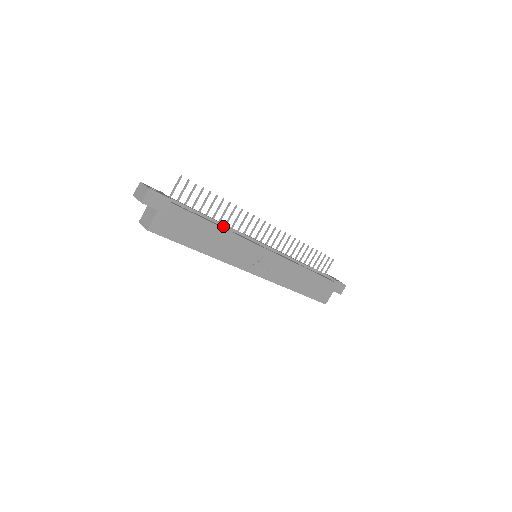
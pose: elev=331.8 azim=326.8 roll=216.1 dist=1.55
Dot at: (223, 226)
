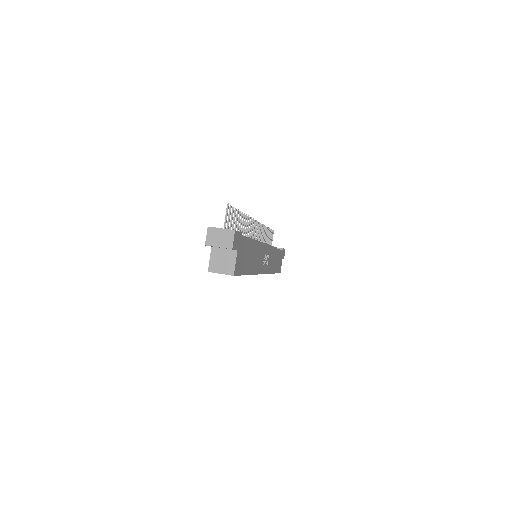
Dot at: occluded
